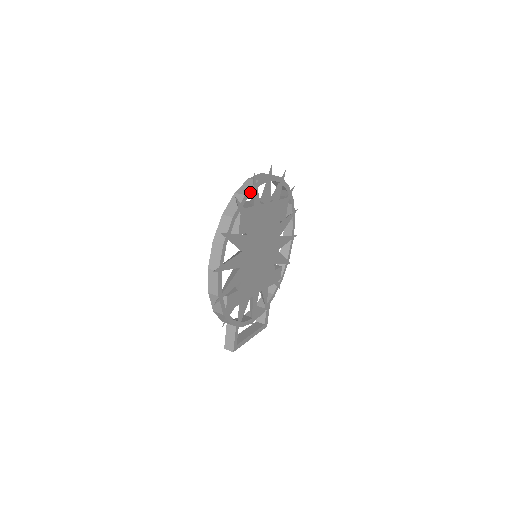
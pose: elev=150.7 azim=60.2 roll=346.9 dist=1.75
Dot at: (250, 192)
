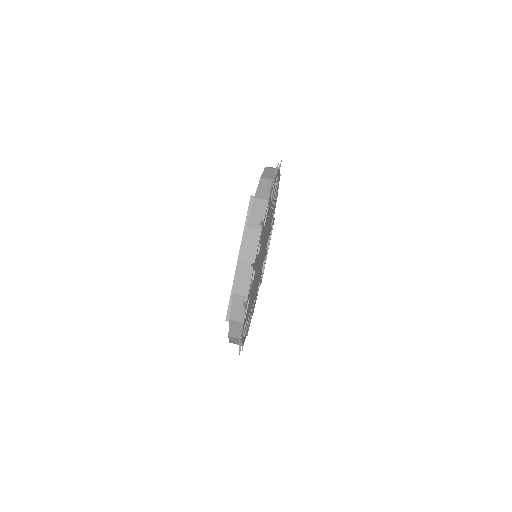
Dot at: (245, 311)
